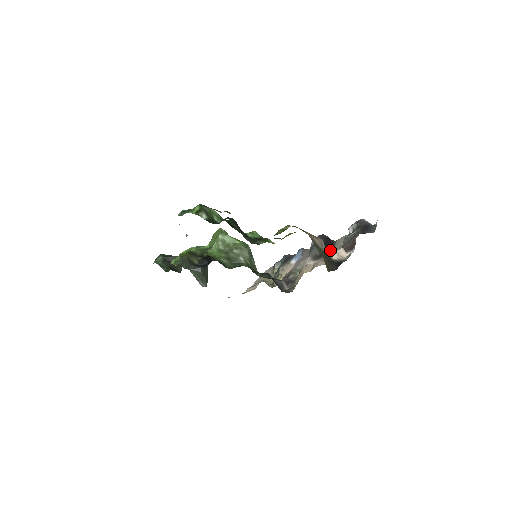
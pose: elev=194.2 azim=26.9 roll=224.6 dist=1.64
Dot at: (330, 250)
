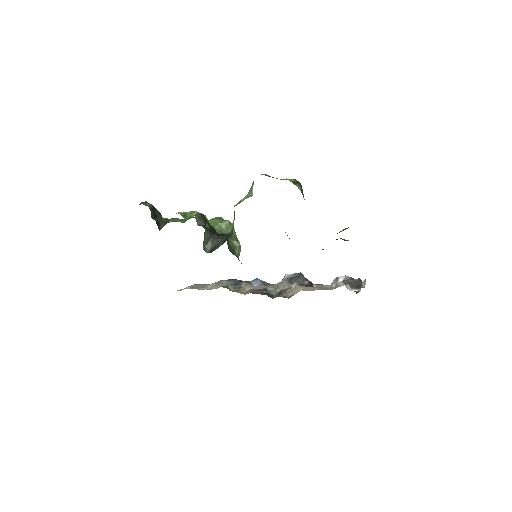
Dot at: occluded
